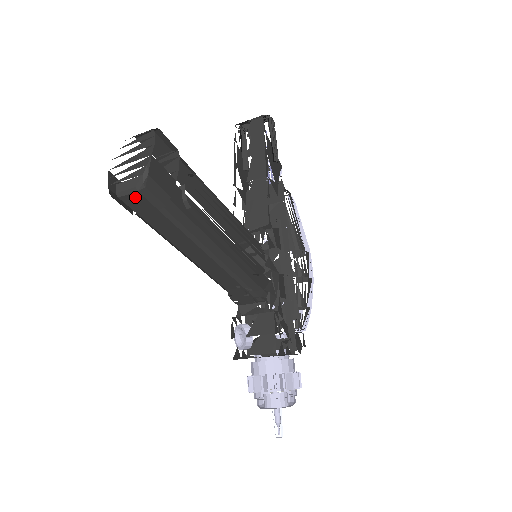
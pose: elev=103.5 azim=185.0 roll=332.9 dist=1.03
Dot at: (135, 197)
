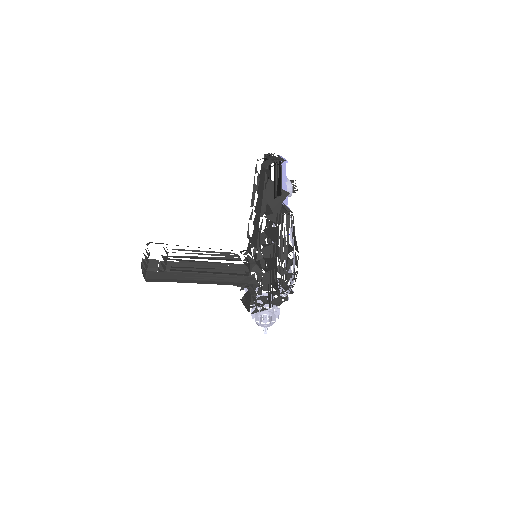
Dot at: occluded
